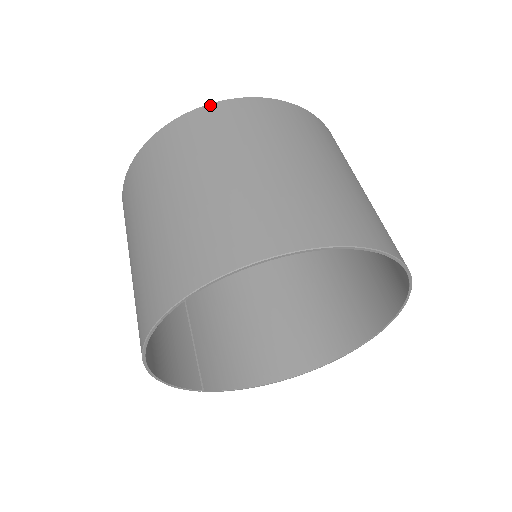
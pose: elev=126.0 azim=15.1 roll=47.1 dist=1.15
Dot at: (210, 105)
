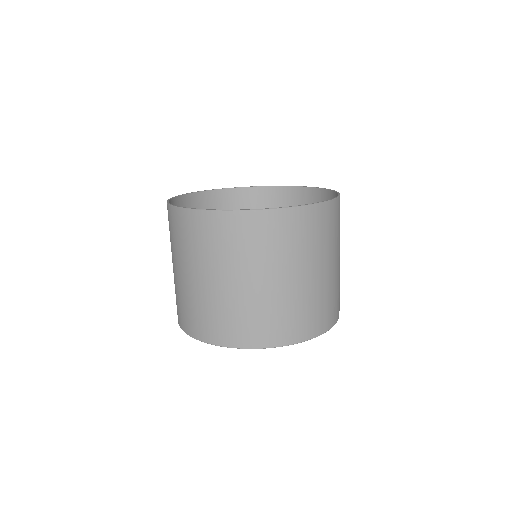
Dot at: (319, 205)
